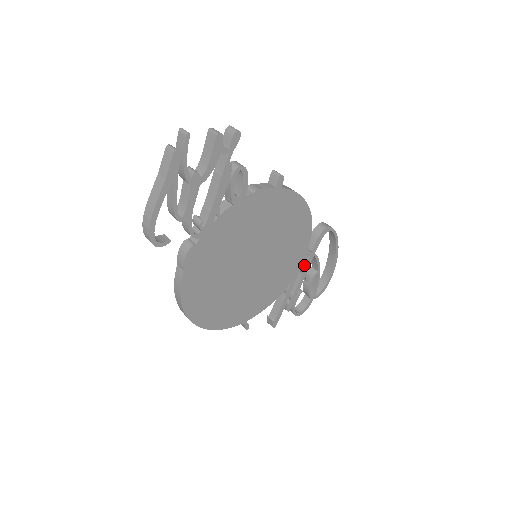
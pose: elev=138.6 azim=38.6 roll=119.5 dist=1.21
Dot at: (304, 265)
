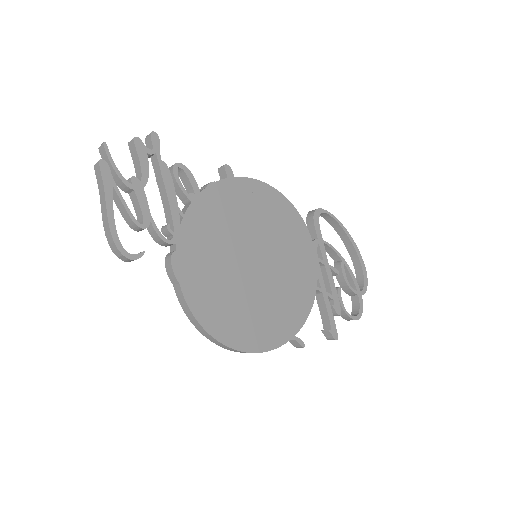
Dot at: (320, 257)
